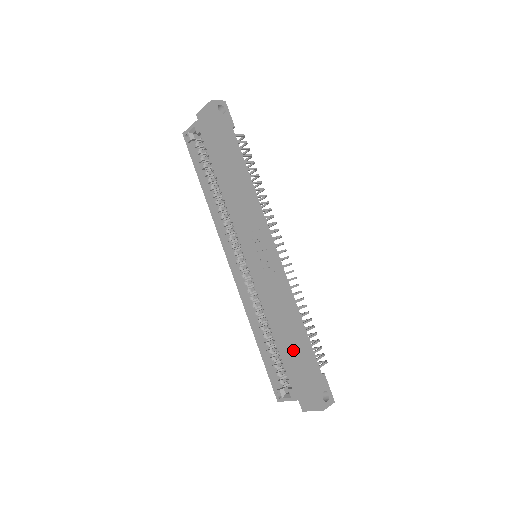
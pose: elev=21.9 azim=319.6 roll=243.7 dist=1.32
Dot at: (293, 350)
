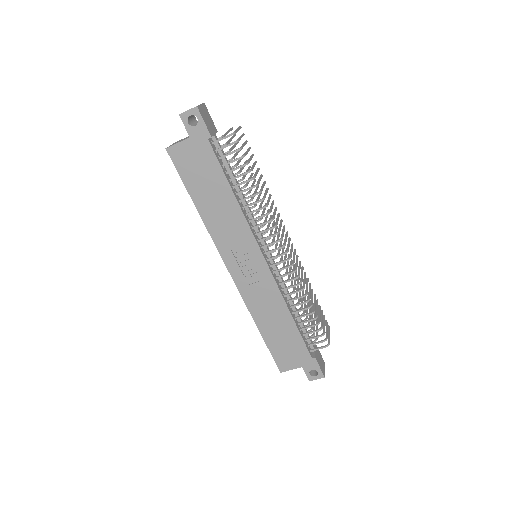
Dot at: (278, 340)
